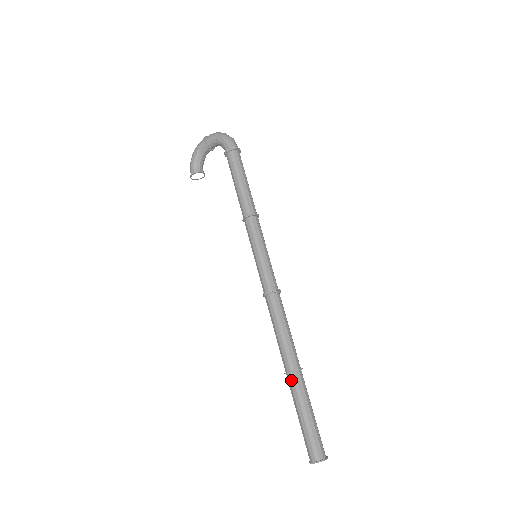
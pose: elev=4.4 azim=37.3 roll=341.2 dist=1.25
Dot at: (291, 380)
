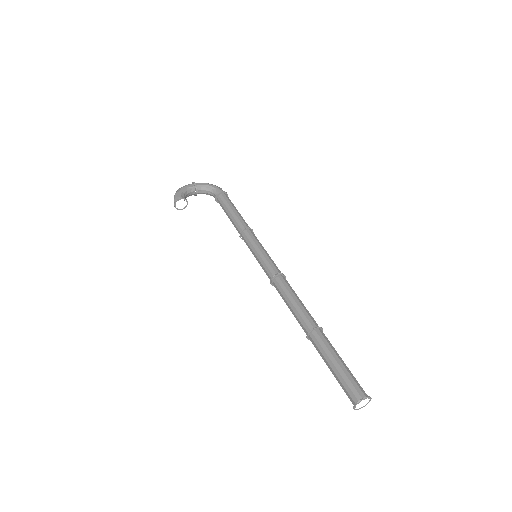
Dot at: (320, 334)
